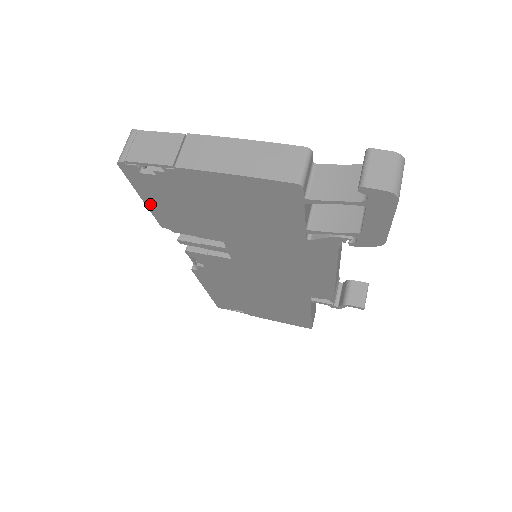
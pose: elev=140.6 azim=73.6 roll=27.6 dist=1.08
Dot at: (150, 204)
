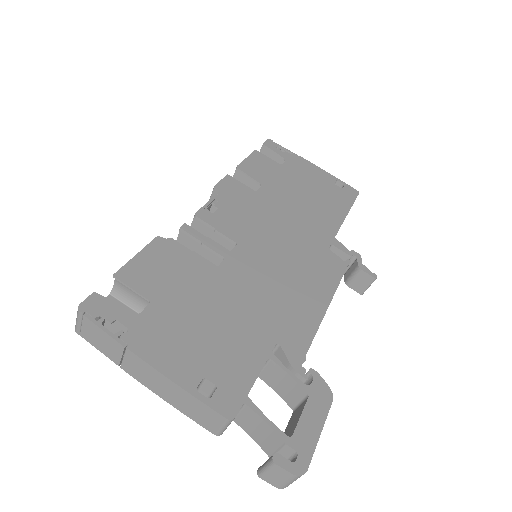
Dot at: occluded
